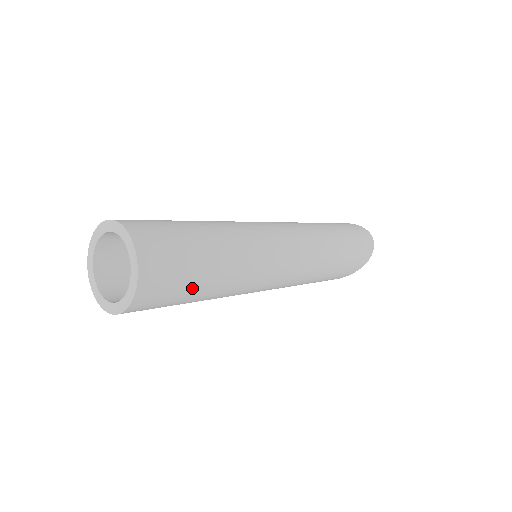
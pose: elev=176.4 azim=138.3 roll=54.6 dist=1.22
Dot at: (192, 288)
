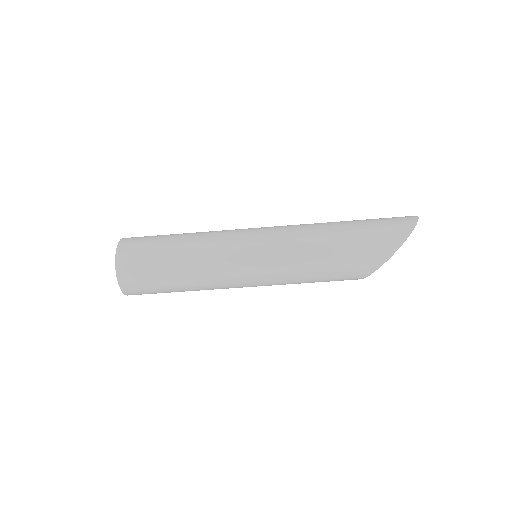
Dot at: (160, 257)
